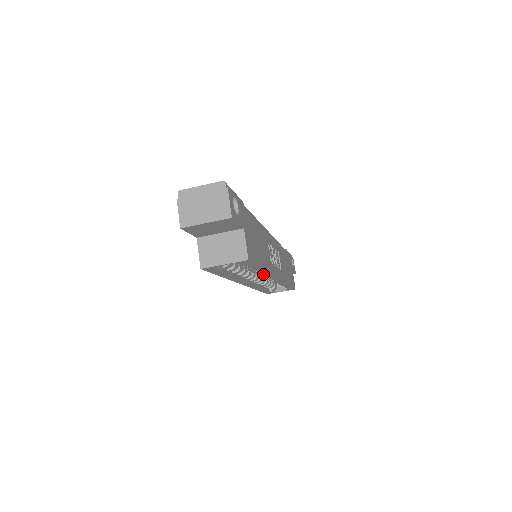
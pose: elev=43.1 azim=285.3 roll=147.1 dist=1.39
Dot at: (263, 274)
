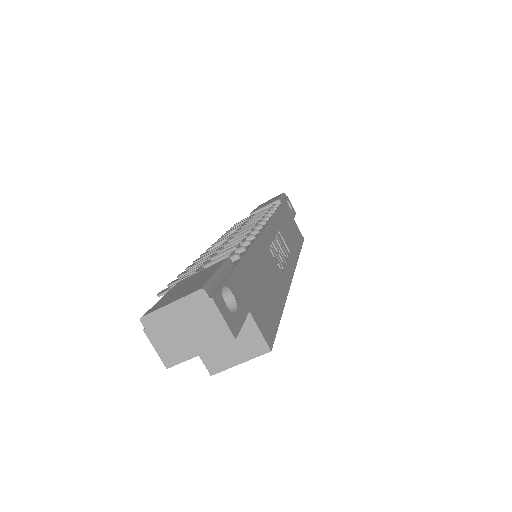
Dot at: occluded
